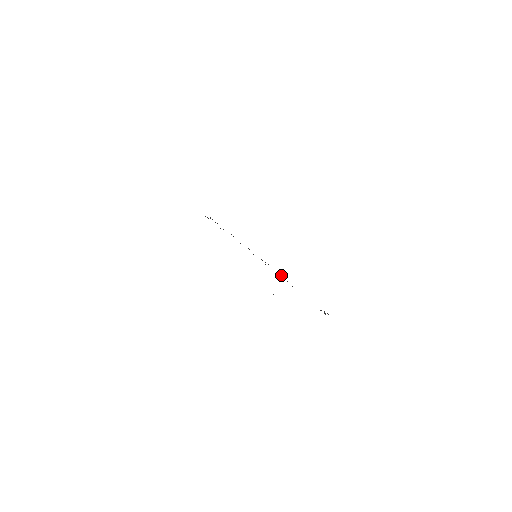
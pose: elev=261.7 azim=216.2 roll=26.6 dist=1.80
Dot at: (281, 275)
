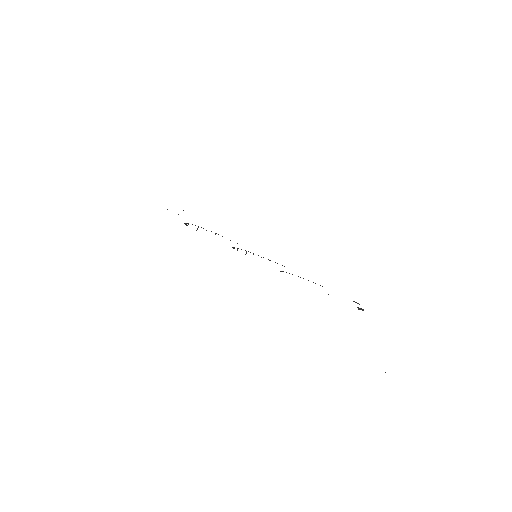
Dot at: occluded
